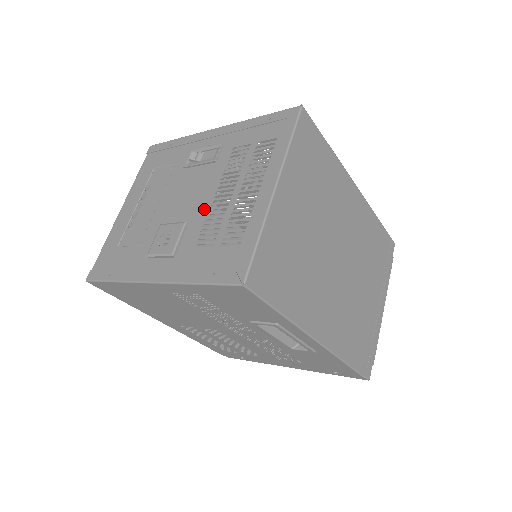
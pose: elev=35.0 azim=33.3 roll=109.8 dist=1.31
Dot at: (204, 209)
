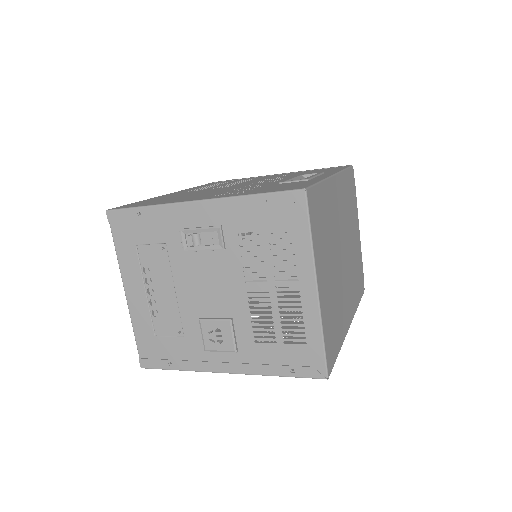
Dot at: (243, 305)
